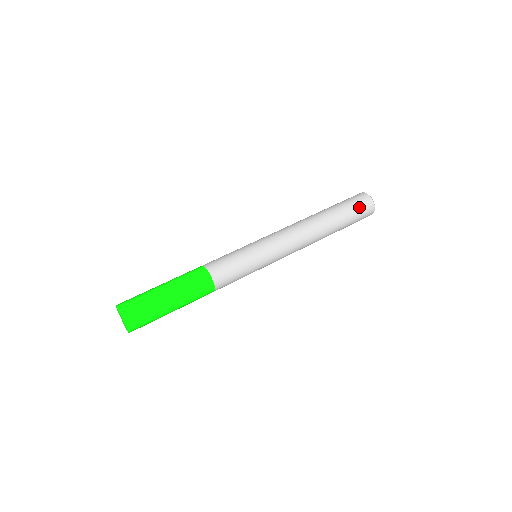
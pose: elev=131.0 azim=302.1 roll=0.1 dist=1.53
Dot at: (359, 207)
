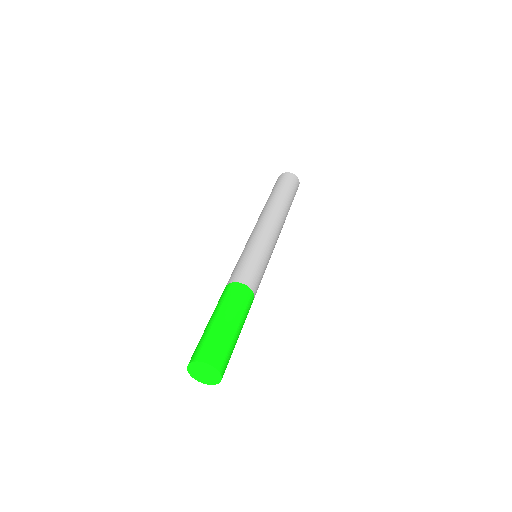
Dot at: (293, 184)
